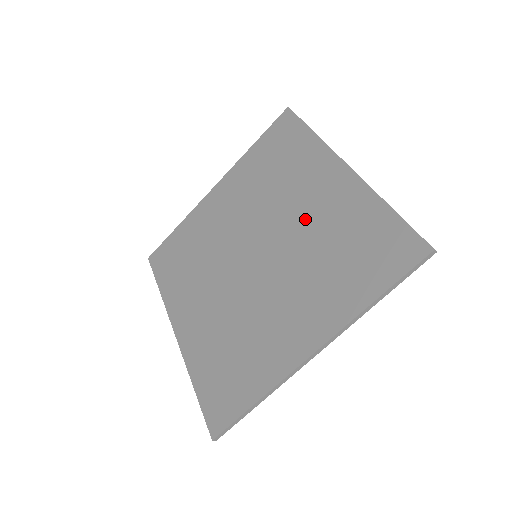
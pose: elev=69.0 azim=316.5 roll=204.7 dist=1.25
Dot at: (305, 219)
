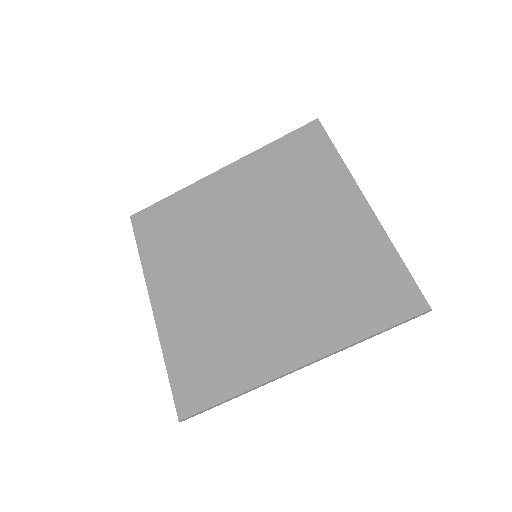
Dot at: (315, 238)
